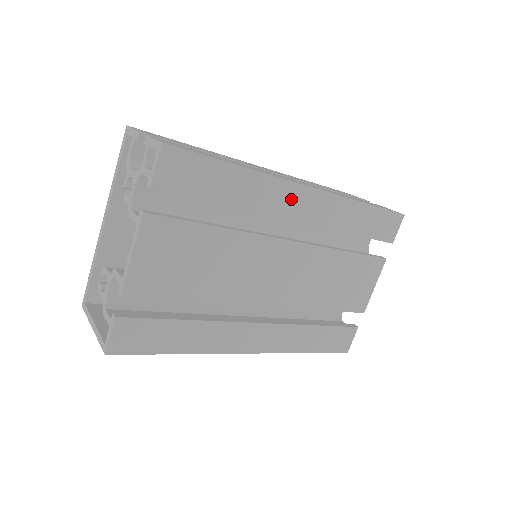
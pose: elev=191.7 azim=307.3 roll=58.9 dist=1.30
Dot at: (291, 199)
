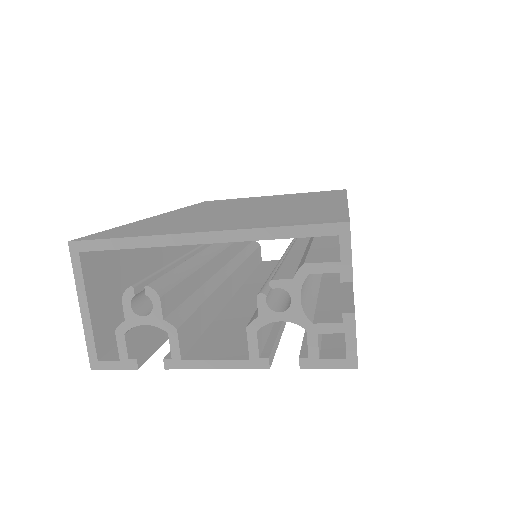
Dot at: occluded
